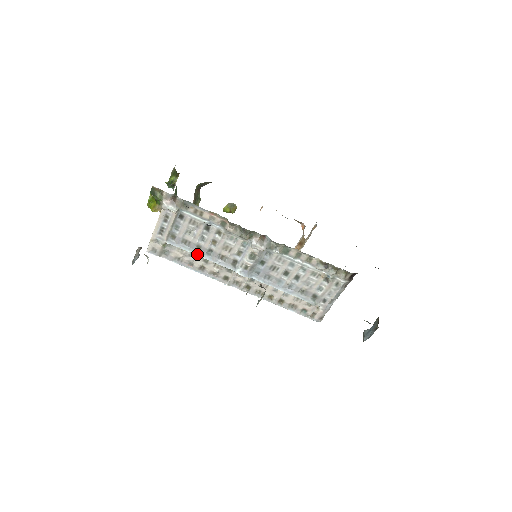
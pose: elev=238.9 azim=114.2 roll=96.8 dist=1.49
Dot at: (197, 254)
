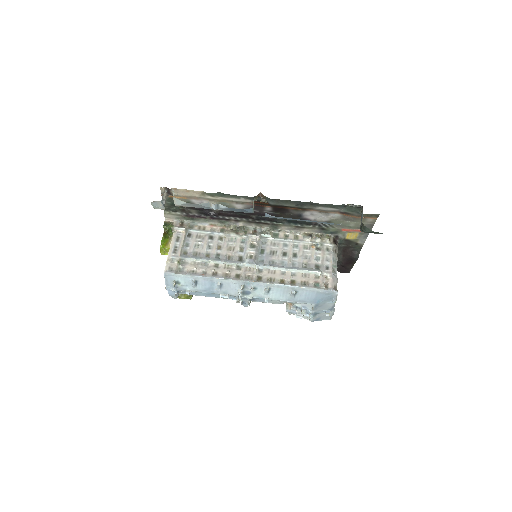
Dot at: (208, 260)
